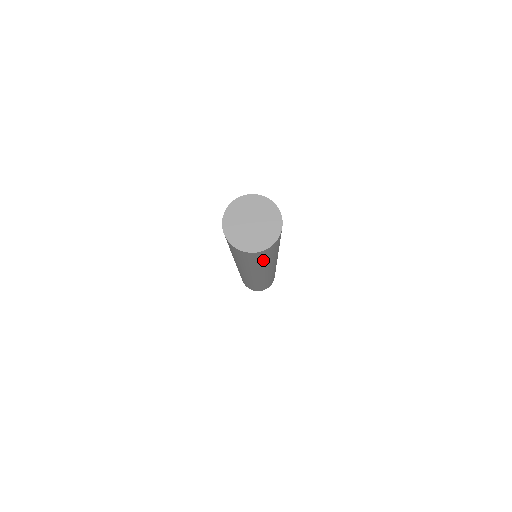
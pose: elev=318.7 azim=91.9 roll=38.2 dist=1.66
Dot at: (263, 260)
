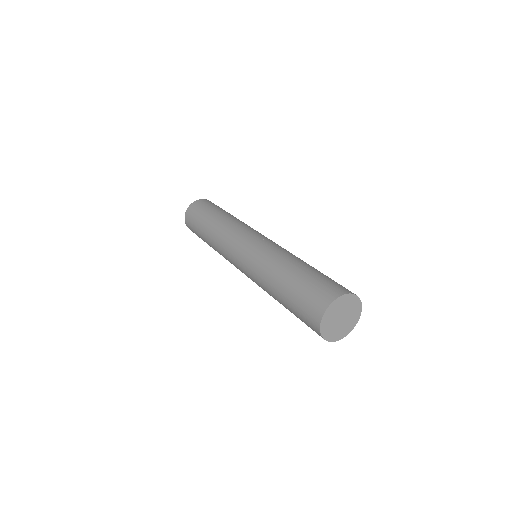
Dot at: occluded
